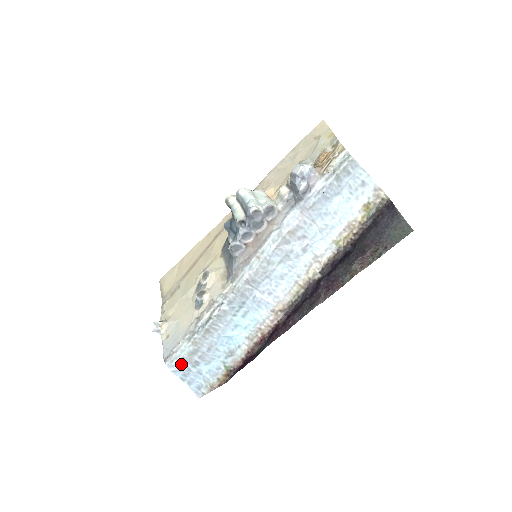
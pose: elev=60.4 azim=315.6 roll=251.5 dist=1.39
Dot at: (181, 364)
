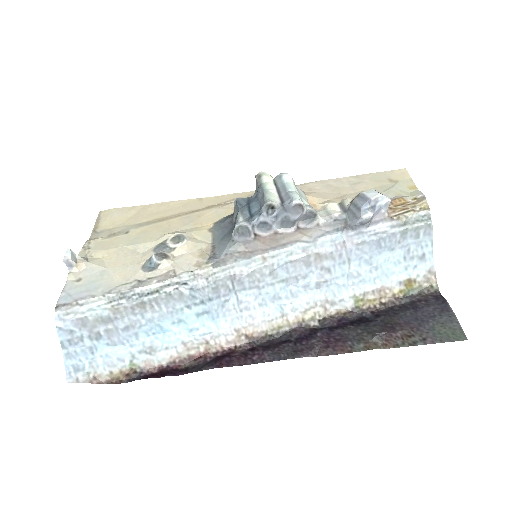
Dot at: (77, 325)
